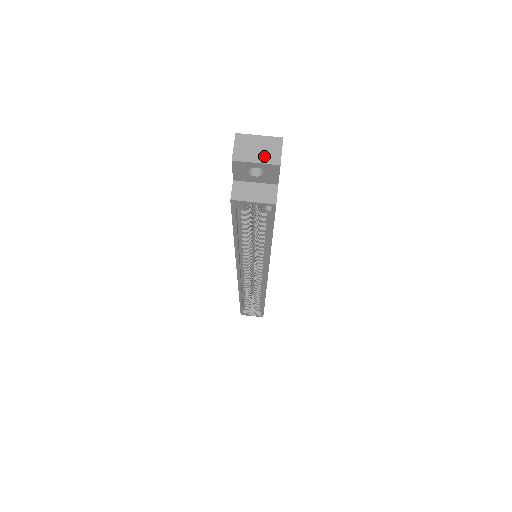
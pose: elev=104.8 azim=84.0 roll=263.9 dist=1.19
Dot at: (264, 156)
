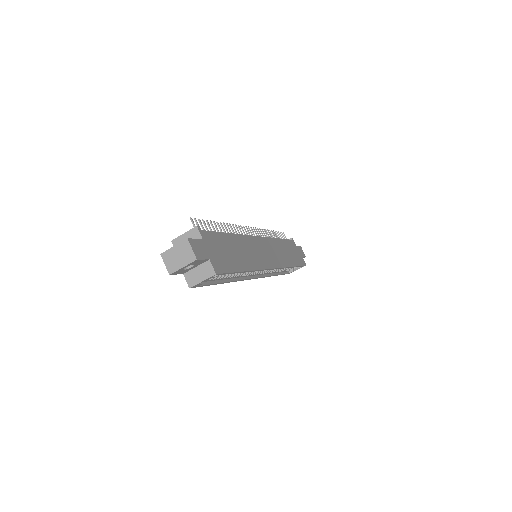
Dot at: (184, 260)
